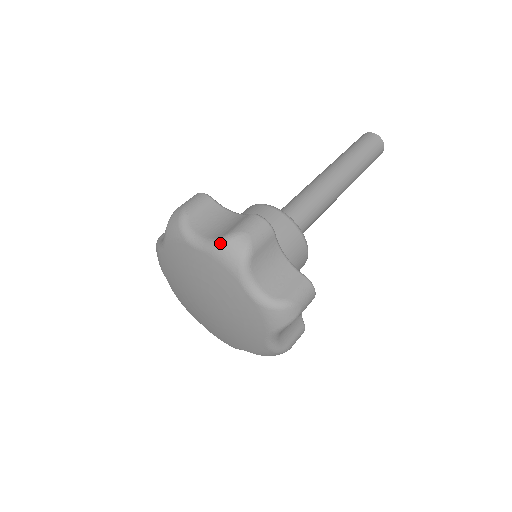
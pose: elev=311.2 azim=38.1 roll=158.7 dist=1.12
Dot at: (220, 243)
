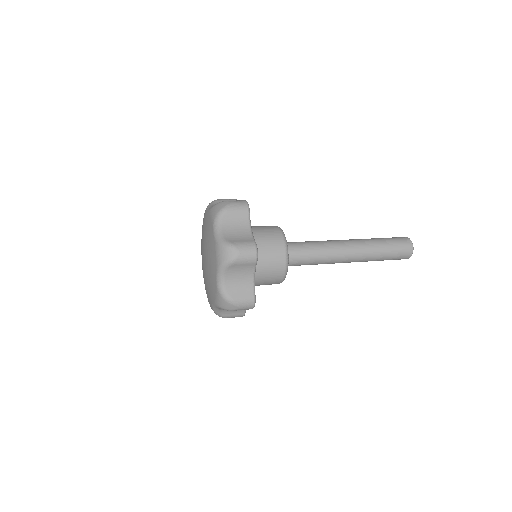
Dot at: occluded
